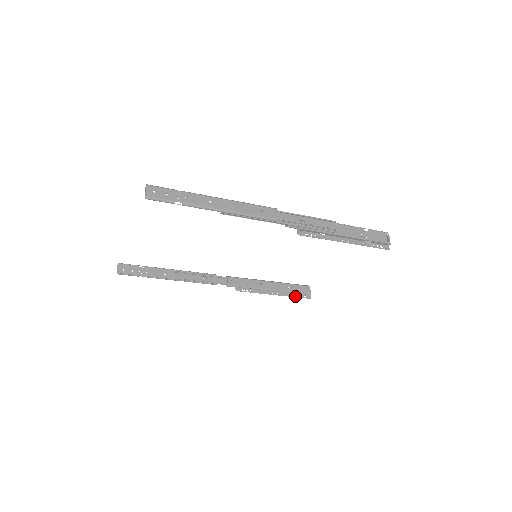
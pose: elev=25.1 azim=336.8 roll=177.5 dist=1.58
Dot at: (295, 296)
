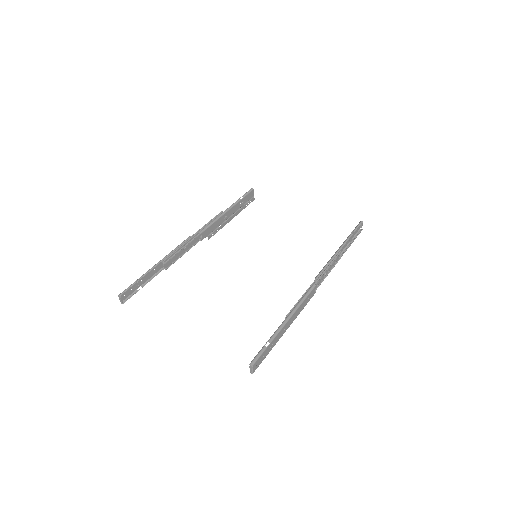
Dot at: (245, 207)
